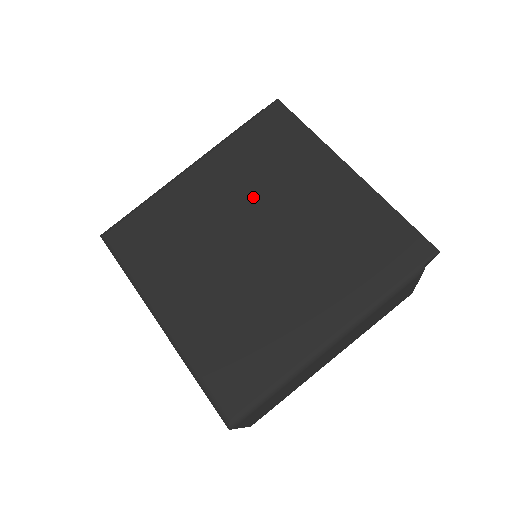
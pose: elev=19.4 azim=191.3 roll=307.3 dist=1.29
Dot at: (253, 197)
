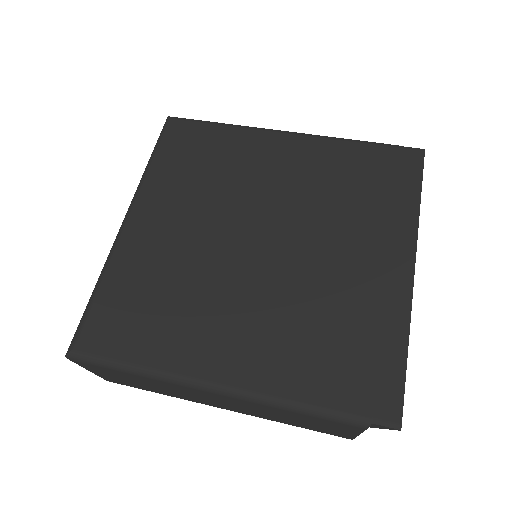
Dot at: (305, 205)
